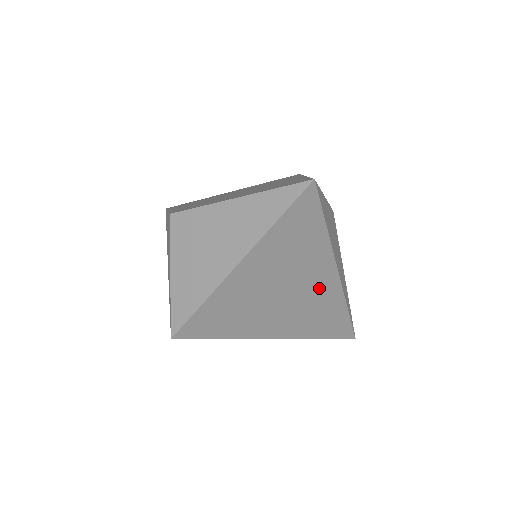
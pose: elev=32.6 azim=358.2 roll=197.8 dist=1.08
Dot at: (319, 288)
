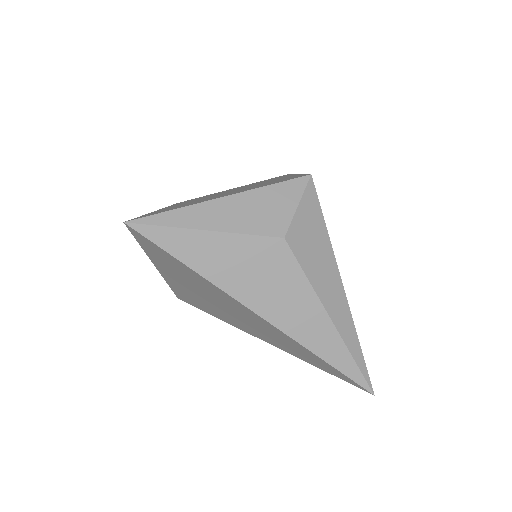
Dot at: (250, 316)
